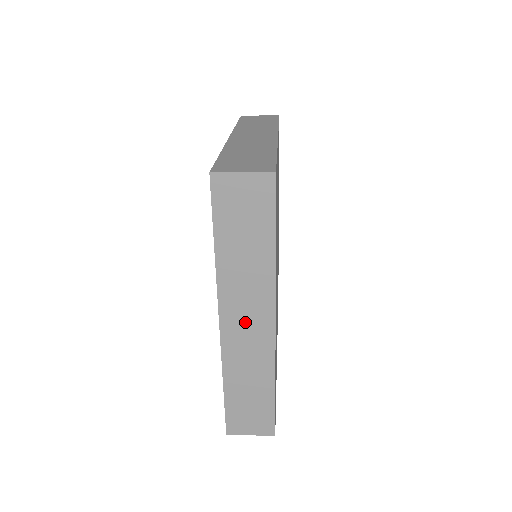
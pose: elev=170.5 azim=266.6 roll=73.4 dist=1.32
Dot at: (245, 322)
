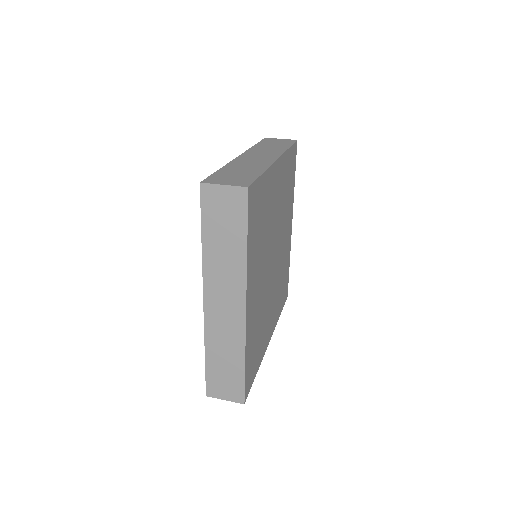
Dot at: (223, 303)
